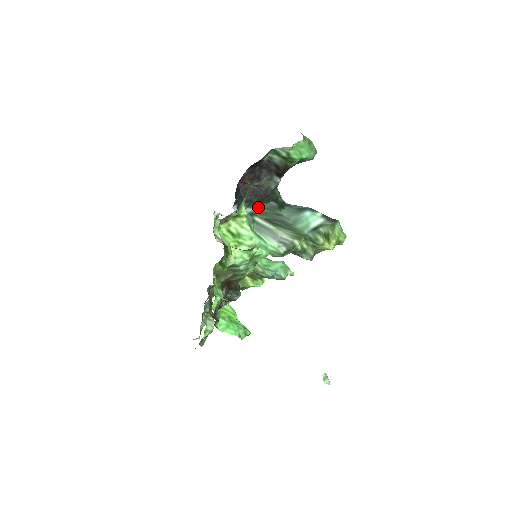
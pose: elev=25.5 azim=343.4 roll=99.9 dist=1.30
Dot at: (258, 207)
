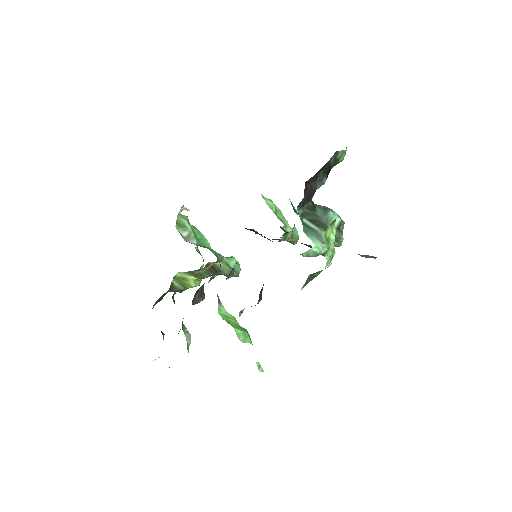
Dot at: (303, 208)
